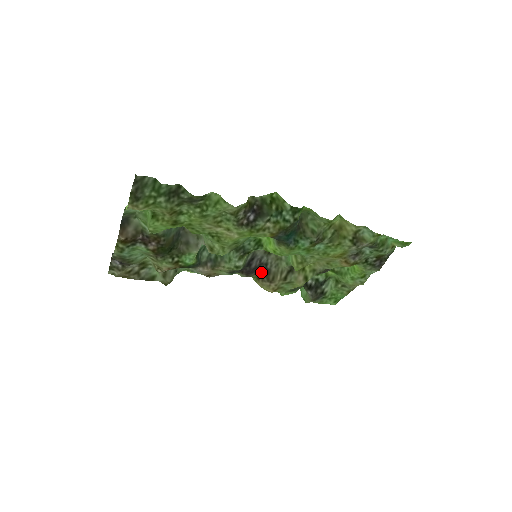
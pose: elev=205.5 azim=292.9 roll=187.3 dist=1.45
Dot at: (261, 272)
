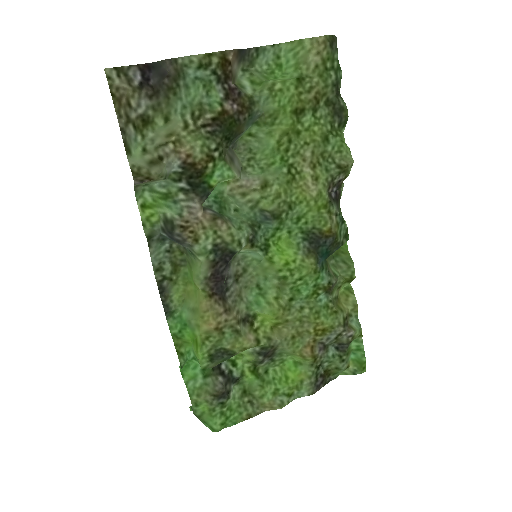
Dot at: (217, 292)
